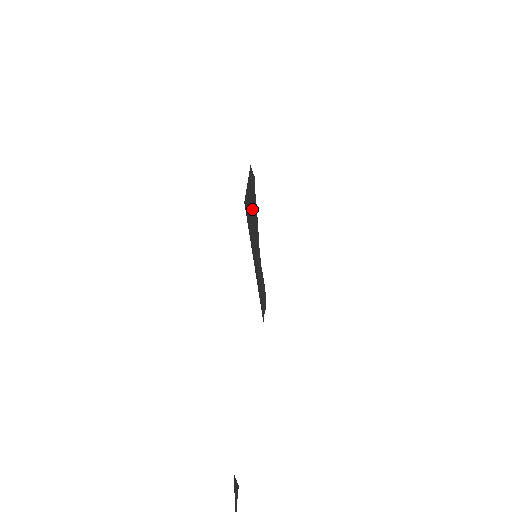
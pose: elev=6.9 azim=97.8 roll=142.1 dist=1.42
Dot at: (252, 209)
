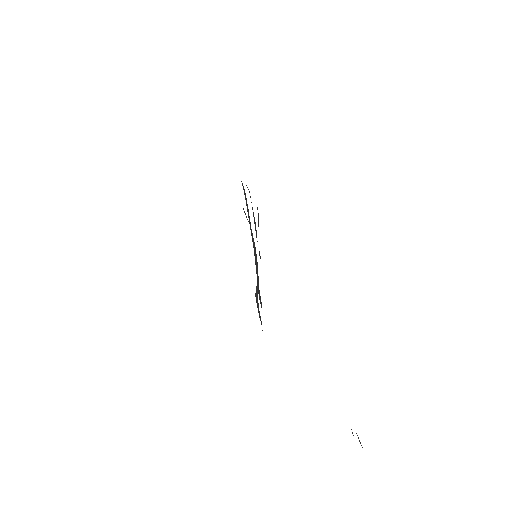
Dot at: occluded
